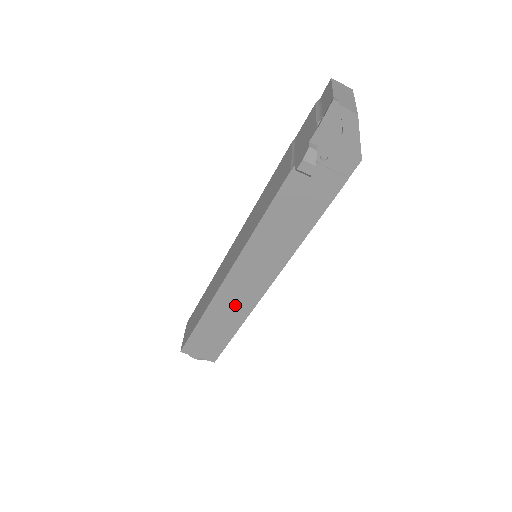
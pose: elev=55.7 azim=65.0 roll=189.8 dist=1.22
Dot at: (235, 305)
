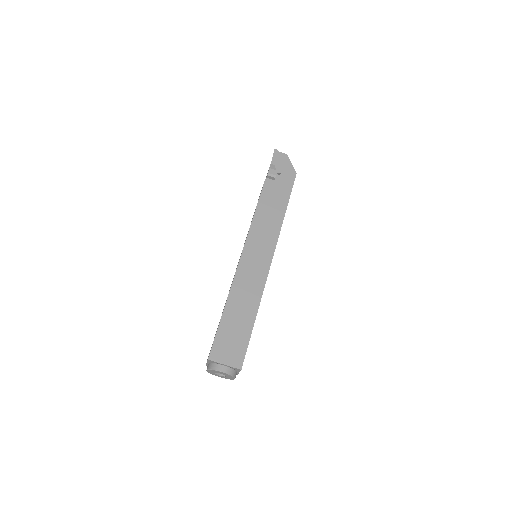
Dot at: (250, 286)
